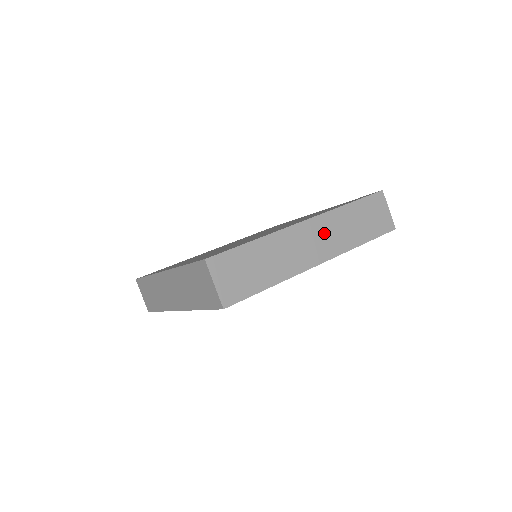
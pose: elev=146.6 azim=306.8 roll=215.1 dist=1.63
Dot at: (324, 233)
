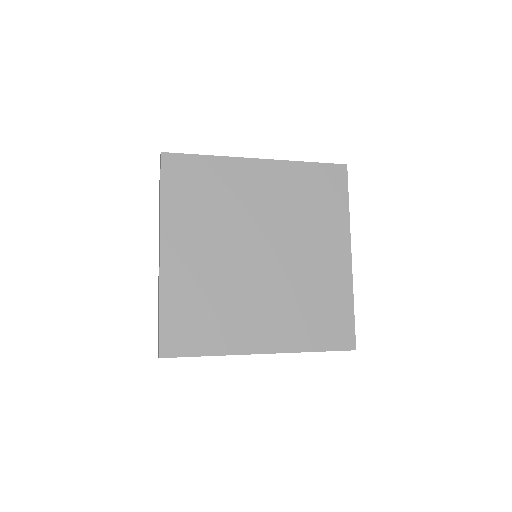
Dot at: occluded
